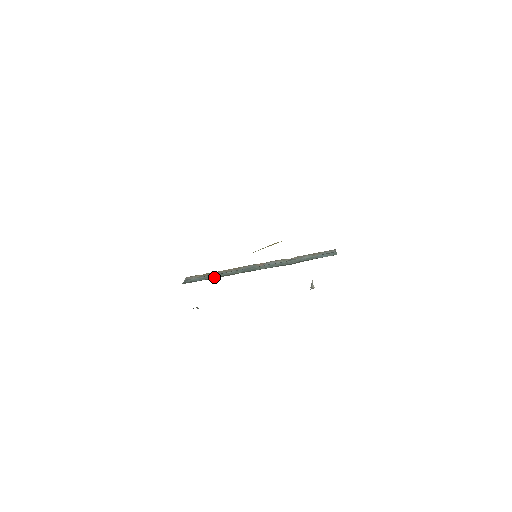
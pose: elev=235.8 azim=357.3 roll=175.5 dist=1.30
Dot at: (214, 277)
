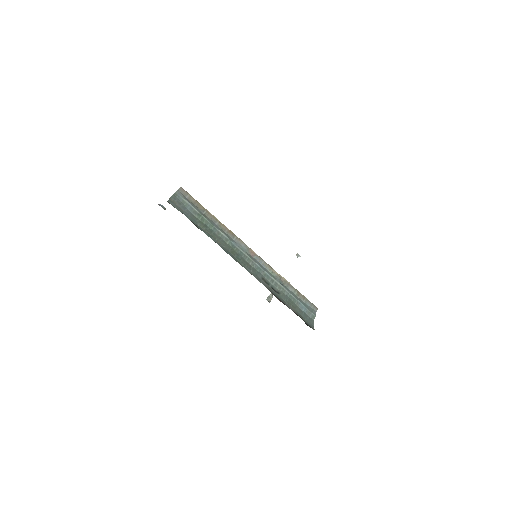
Dot at: (204, 223)
